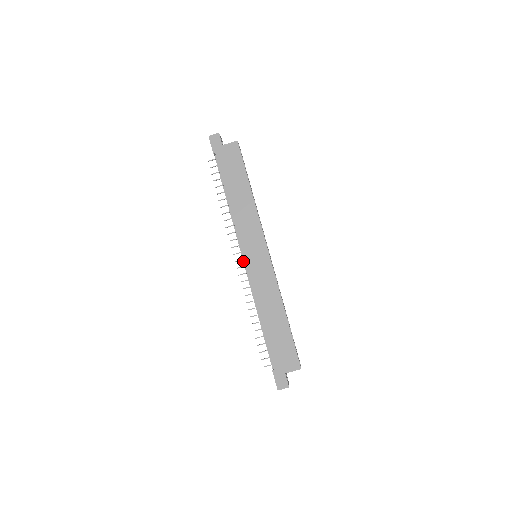
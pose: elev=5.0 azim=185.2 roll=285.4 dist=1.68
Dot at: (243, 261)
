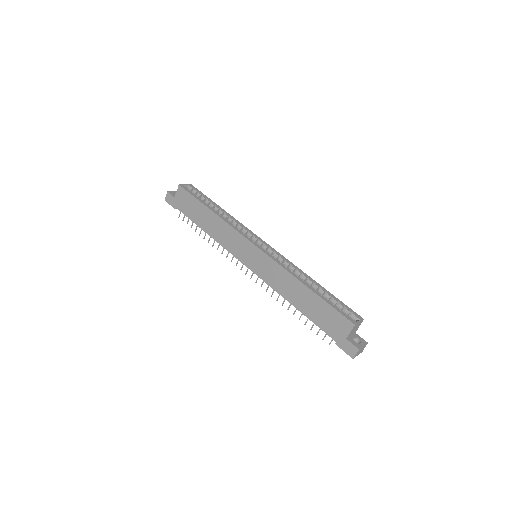
Dot at: occluded
